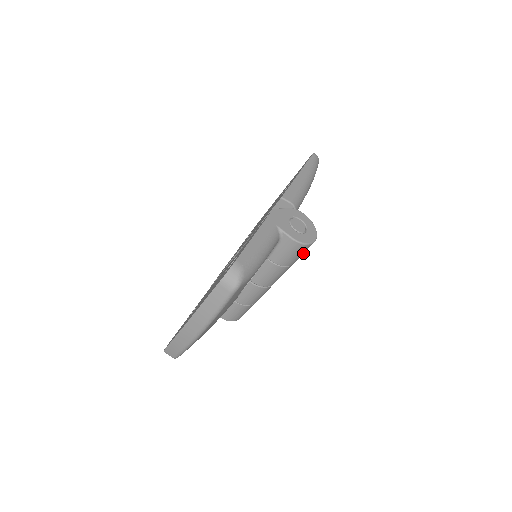
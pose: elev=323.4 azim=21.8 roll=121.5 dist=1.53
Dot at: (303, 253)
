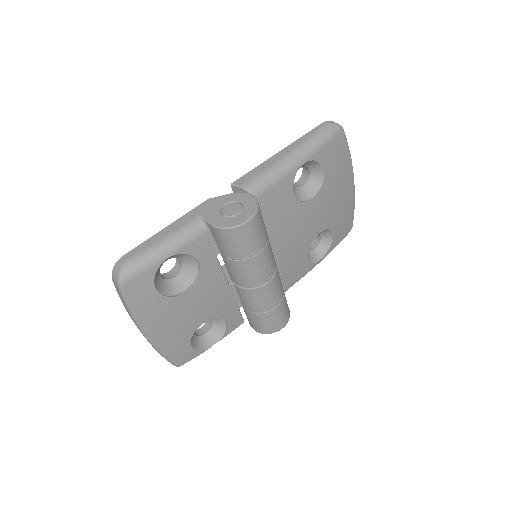
Dot at: (248, 240)
